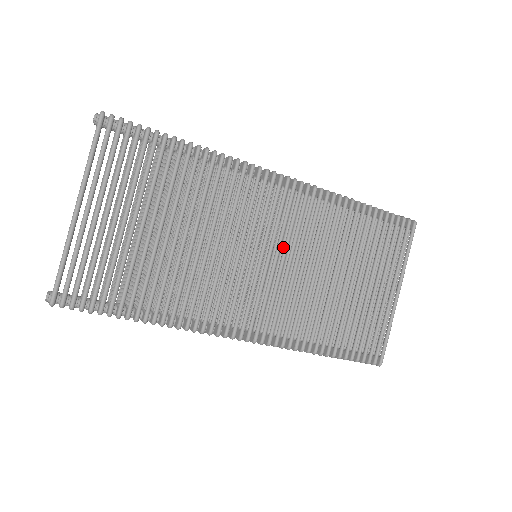
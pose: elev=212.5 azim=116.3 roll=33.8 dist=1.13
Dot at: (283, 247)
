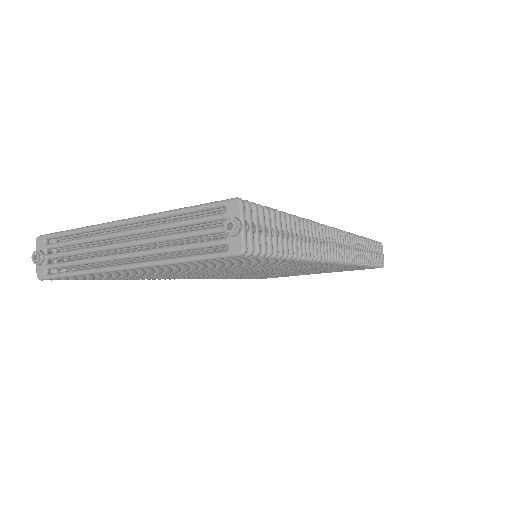
Dot at: occluded
